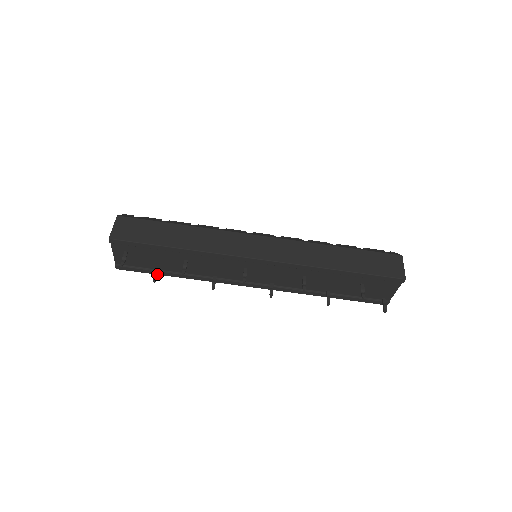
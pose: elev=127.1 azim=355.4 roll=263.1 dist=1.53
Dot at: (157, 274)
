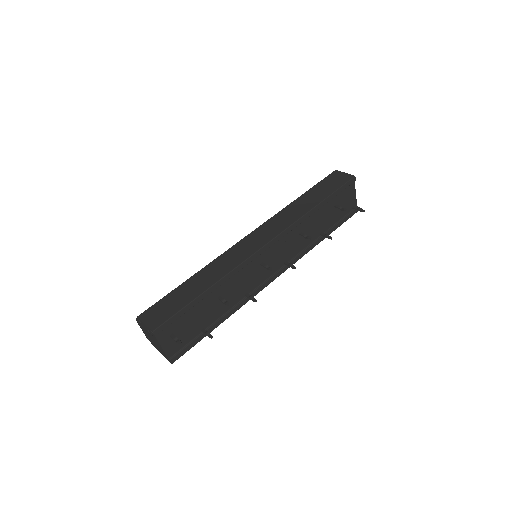
Dot at: (207, 332)
